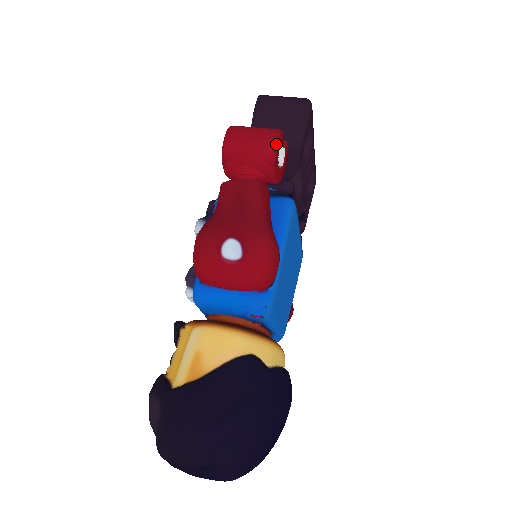
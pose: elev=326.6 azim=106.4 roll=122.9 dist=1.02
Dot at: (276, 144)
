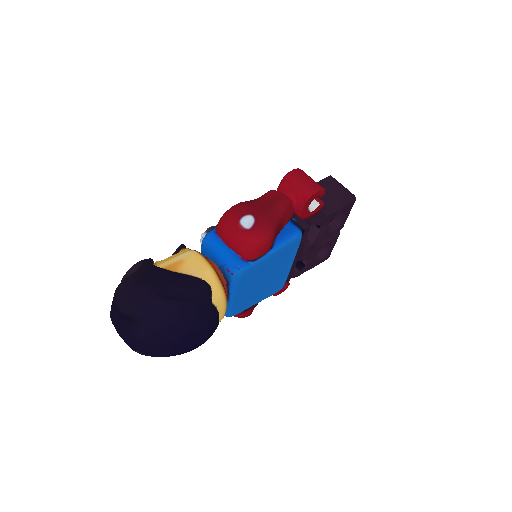
Dot at: (316, 192)
